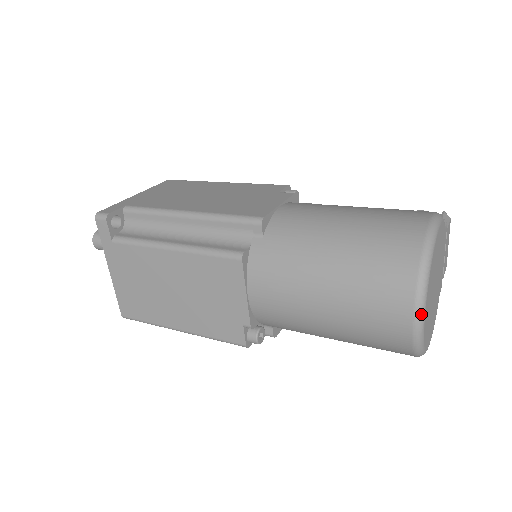
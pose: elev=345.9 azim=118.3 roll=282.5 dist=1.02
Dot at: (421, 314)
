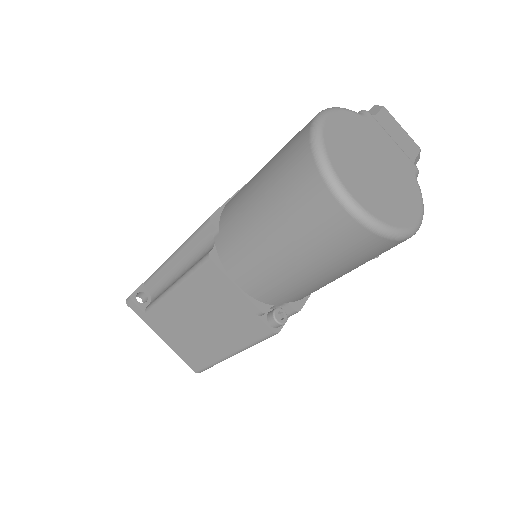
Dot at: (343, 195)
